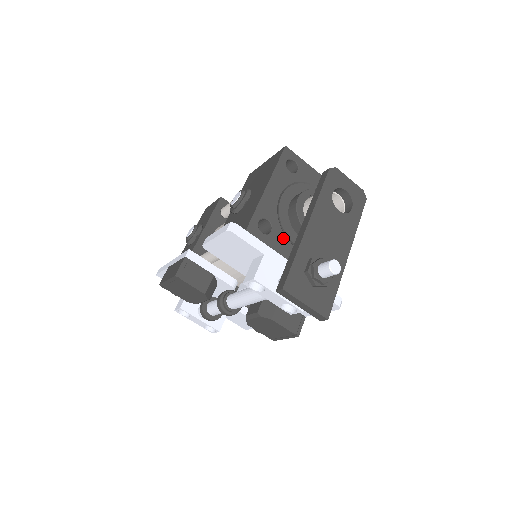
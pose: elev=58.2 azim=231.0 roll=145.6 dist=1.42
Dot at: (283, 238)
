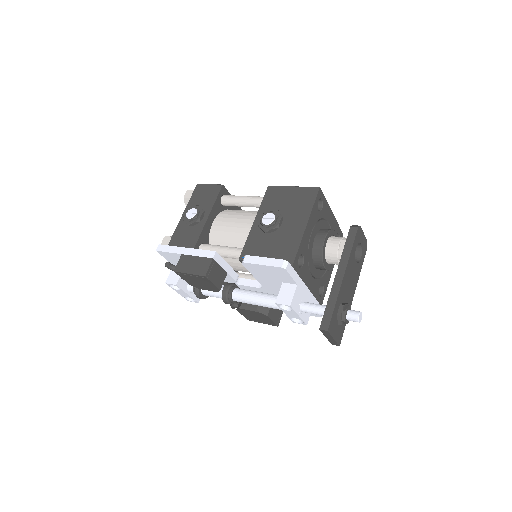
Dot at: (307, 269)
